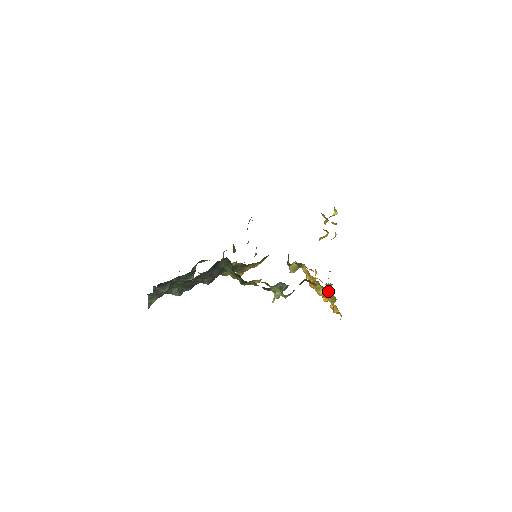
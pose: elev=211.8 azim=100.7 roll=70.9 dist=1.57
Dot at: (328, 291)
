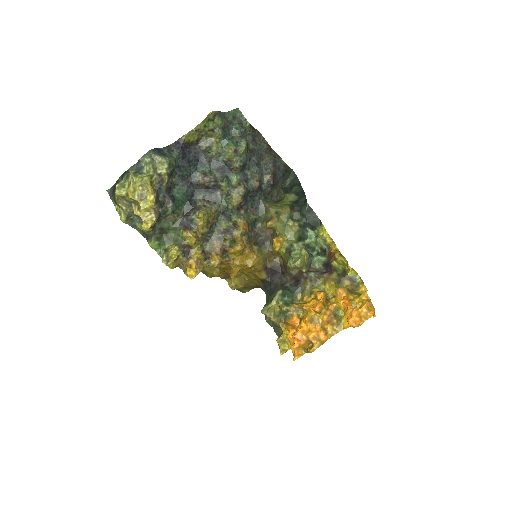
Dot at: (352, 290)
